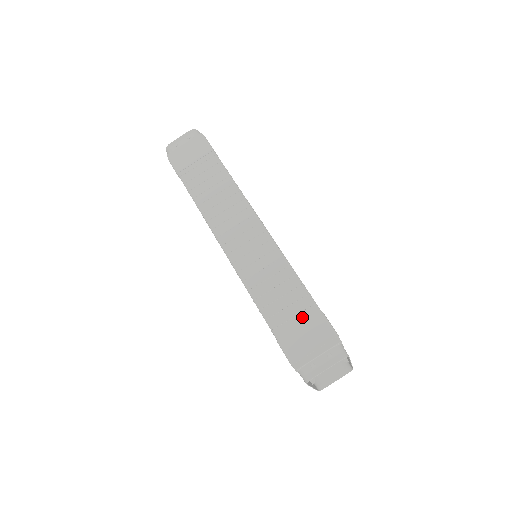
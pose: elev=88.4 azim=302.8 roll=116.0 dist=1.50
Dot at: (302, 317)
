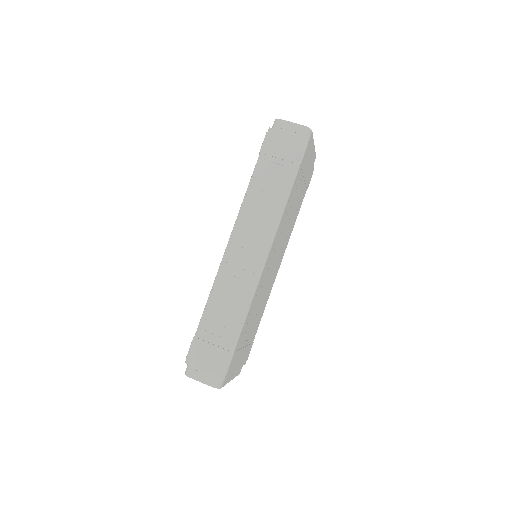
Dot at: (221, 341)
